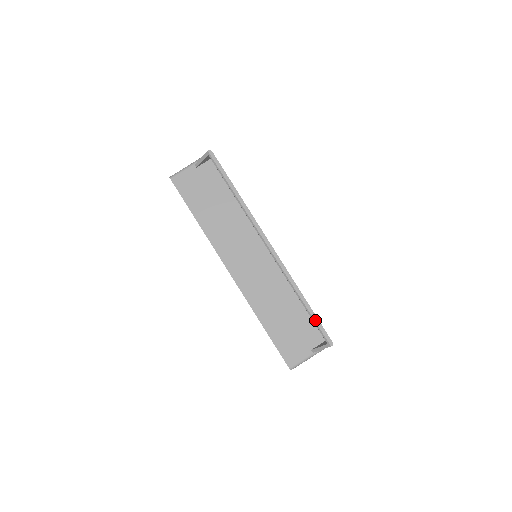
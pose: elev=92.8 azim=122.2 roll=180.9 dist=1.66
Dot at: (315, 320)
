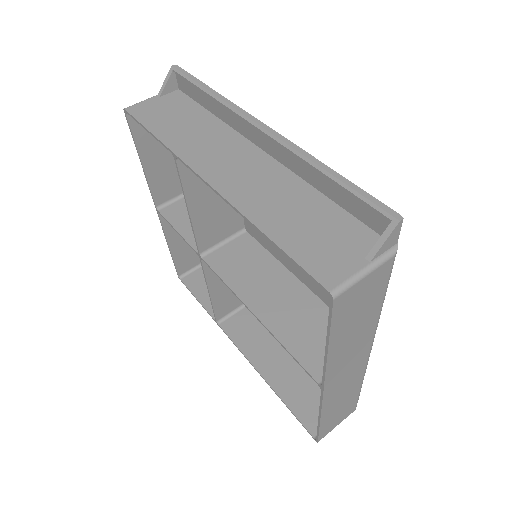
Dot at: (357, 191)
